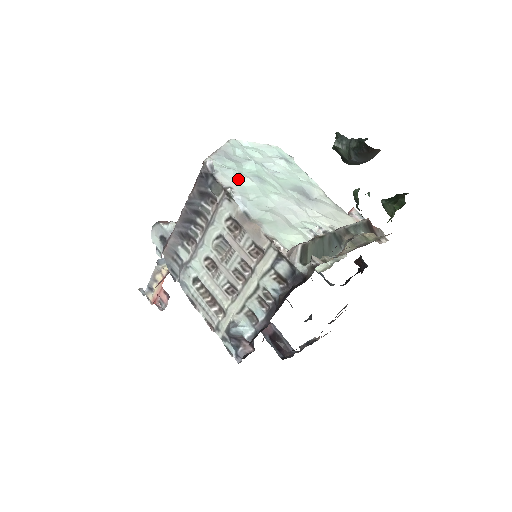
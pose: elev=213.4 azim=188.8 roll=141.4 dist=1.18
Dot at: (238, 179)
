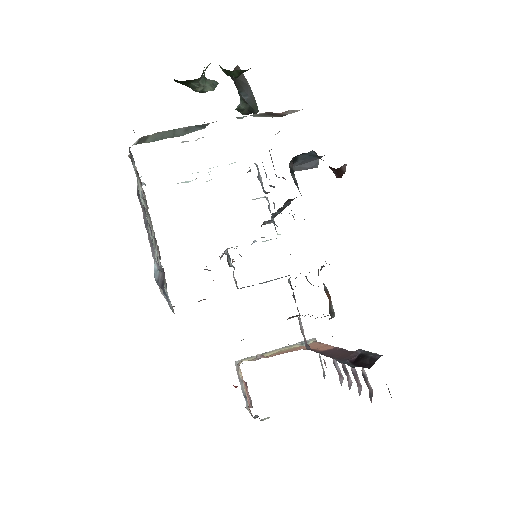
Dot at: occluded
